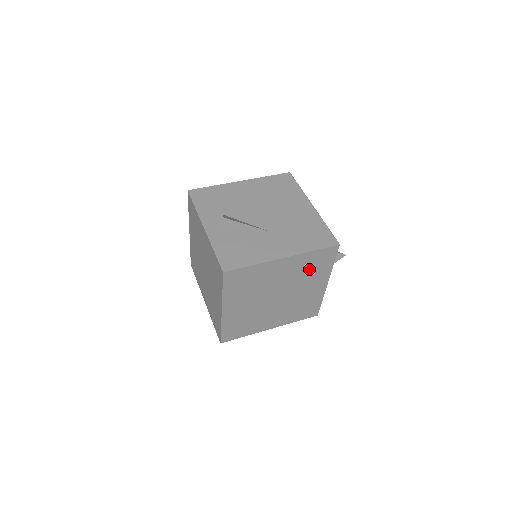
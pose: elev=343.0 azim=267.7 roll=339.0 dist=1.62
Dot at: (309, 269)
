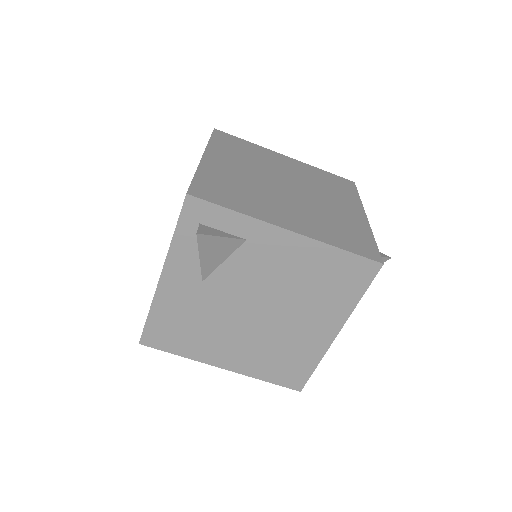
Dot at: (325, 184)
